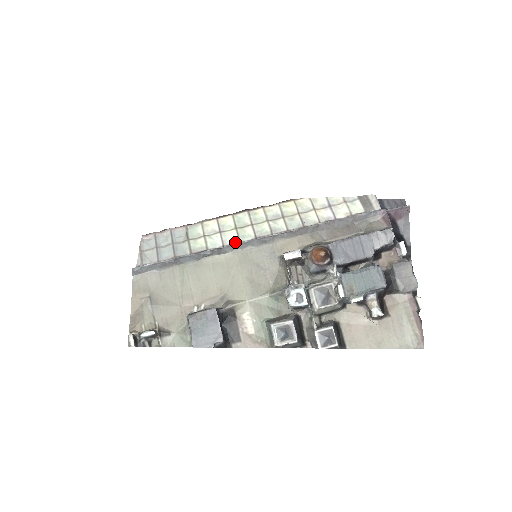
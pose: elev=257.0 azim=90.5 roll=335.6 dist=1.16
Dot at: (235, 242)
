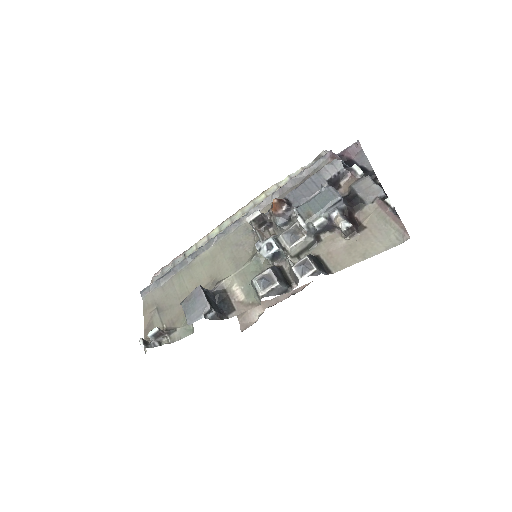
Dot at: occluded
